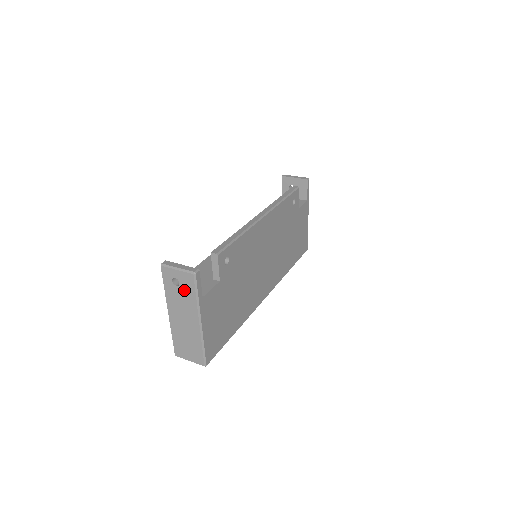
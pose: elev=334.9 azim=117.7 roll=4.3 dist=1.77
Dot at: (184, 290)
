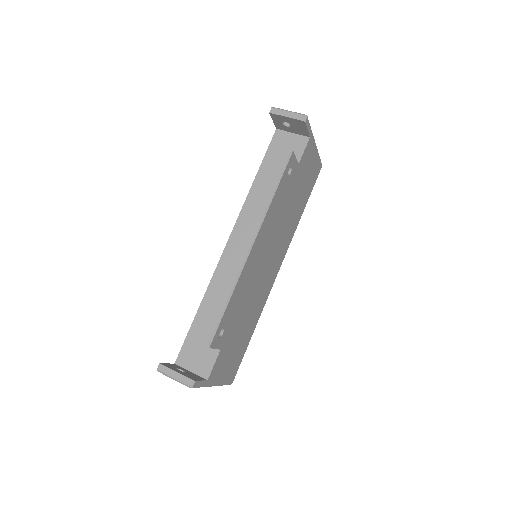
Dot at: occluded
